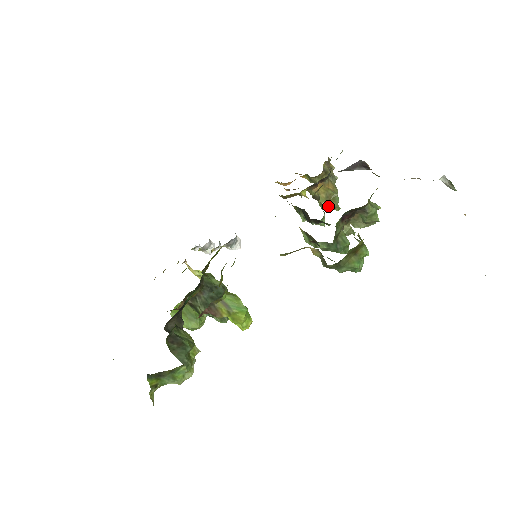
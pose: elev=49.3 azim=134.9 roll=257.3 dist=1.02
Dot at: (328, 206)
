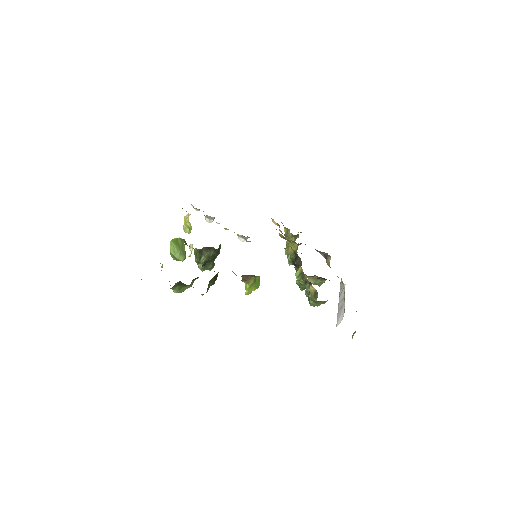
Dot at: occluded
